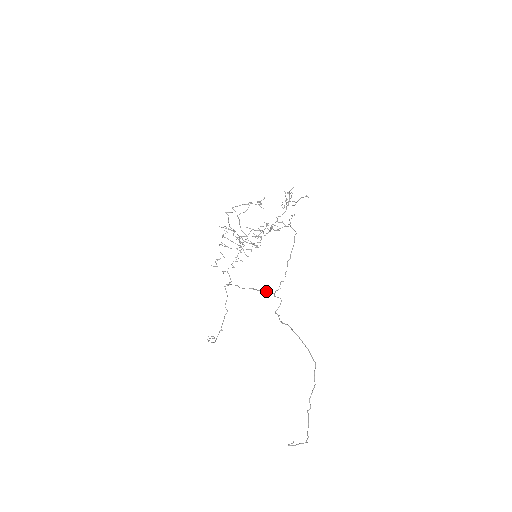
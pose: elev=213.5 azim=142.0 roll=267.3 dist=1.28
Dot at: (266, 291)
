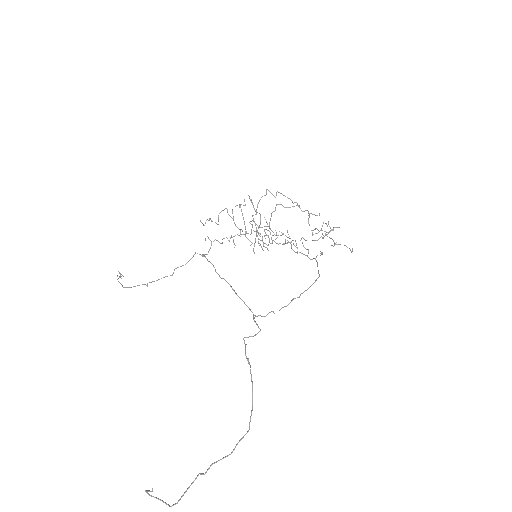
Dot at: occluded
